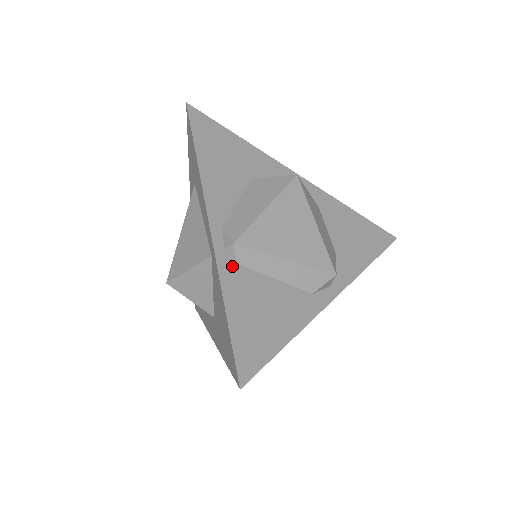
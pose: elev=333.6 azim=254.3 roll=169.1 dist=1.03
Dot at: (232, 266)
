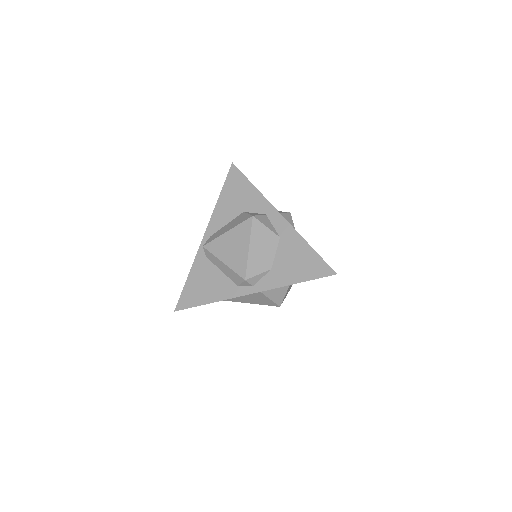
Dot at: (203, 257)
